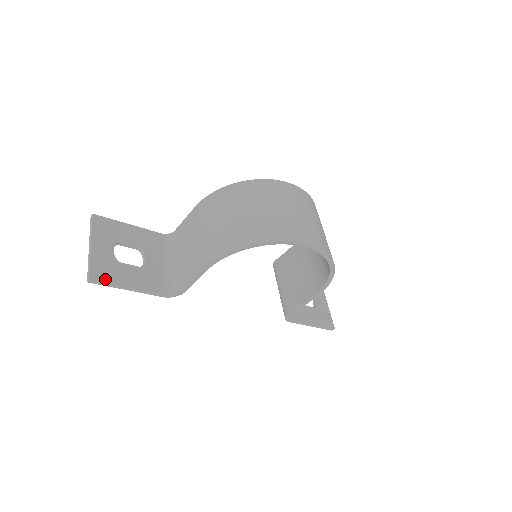
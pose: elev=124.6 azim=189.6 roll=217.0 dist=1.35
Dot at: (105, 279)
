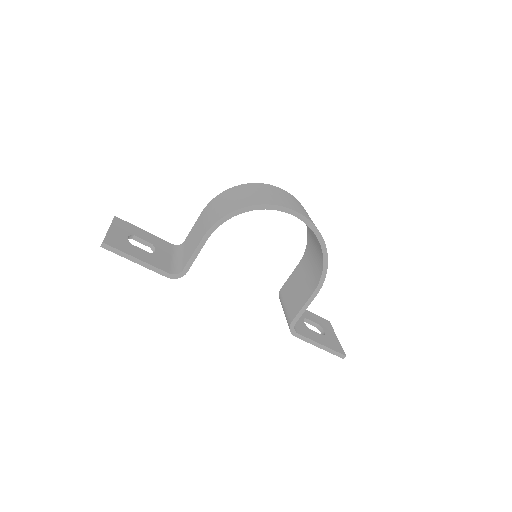
Dot at: (116, 247)
